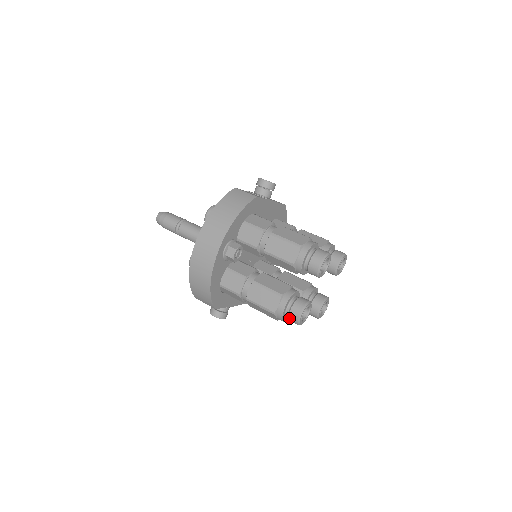
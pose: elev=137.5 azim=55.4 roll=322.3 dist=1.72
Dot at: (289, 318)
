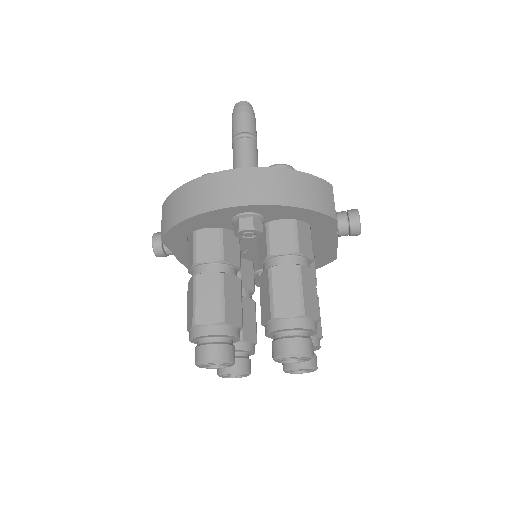
Dot at: (198, 347)
